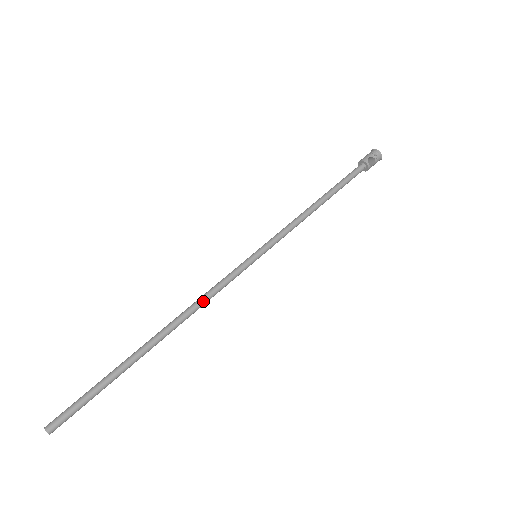
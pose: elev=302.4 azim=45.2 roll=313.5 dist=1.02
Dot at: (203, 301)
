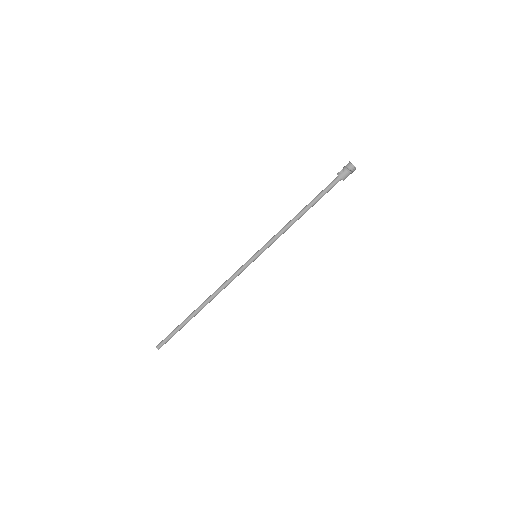
Dot at: occluded
